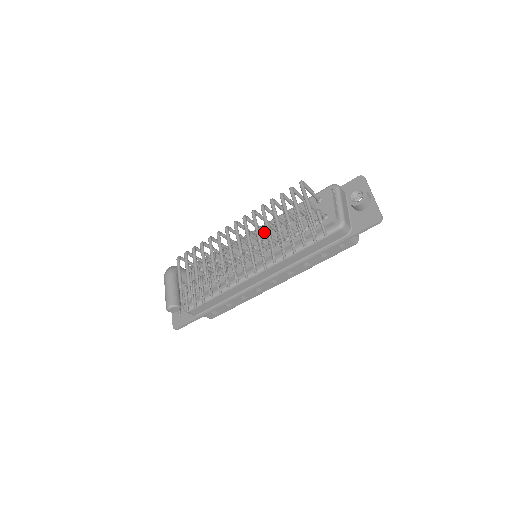
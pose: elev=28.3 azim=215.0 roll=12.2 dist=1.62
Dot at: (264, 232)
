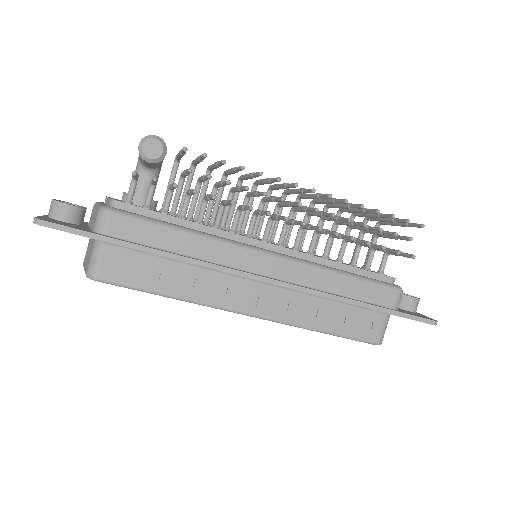
Dot at: occluded
